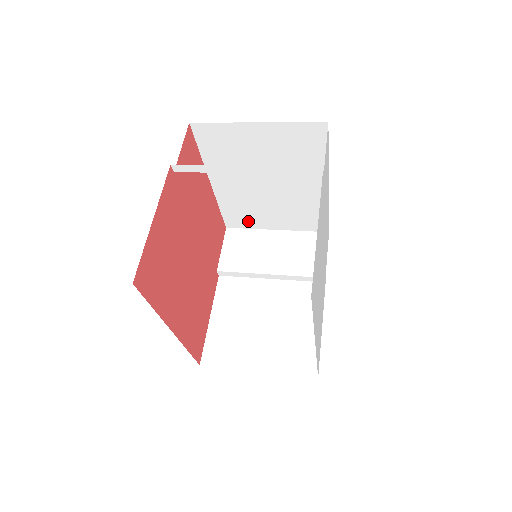
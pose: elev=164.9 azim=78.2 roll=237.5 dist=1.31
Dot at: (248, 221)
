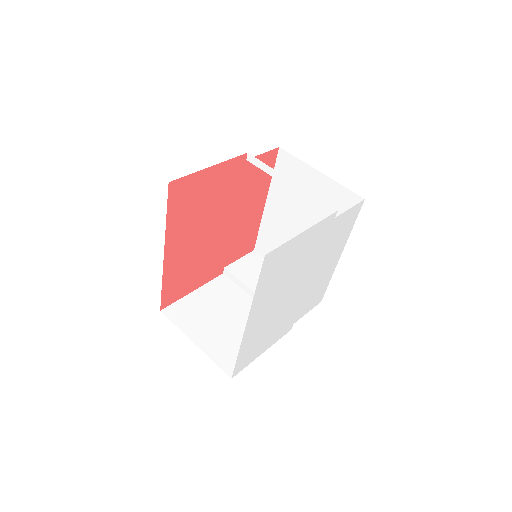
Dot at: occluded
